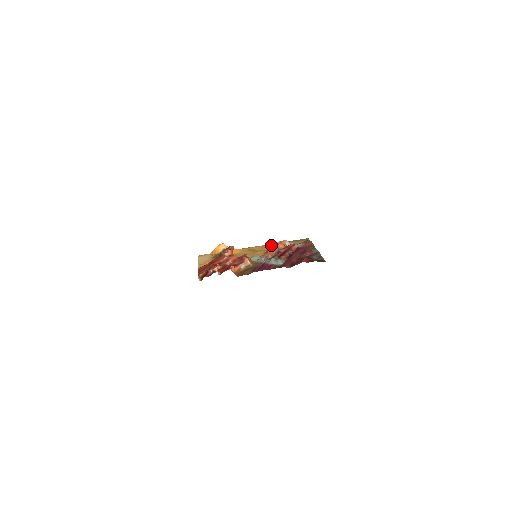
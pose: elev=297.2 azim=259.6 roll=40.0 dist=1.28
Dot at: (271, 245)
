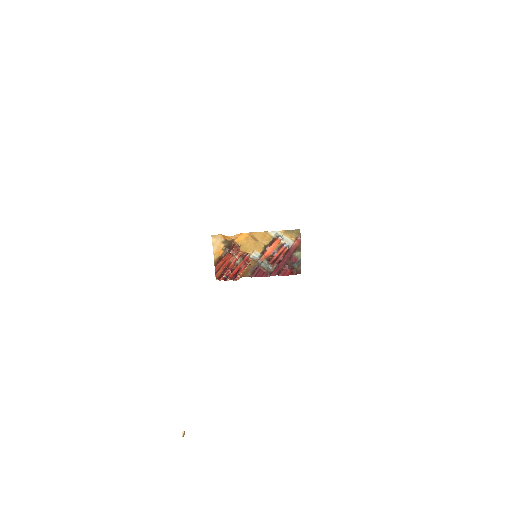
Dot at: (269, 235)
